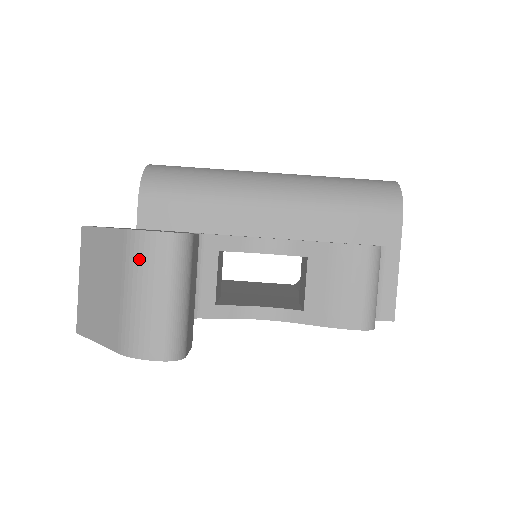
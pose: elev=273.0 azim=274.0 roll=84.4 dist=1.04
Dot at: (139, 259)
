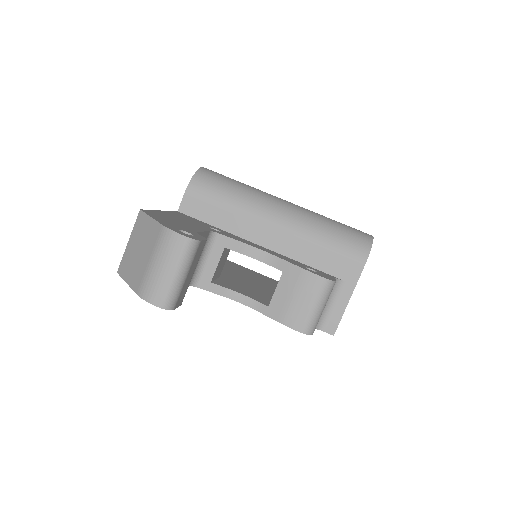
Dot at: (165, 246)
